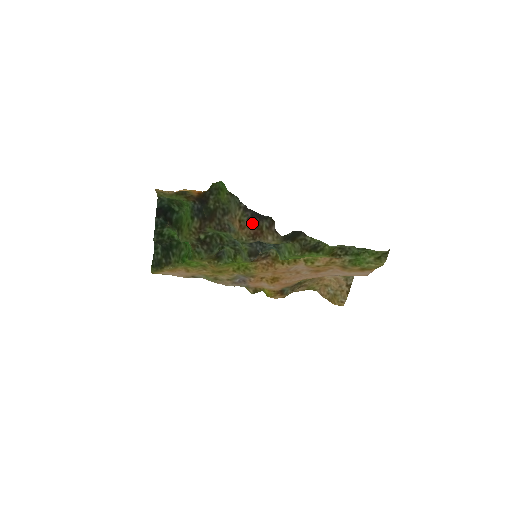
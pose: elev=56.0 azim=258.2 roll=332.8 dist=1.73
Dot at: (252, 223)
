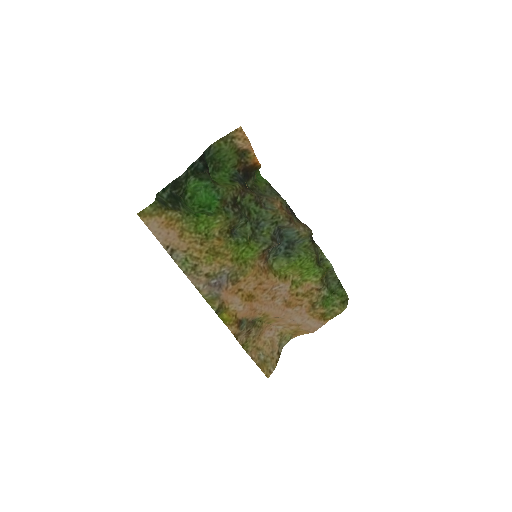
Dot at: (288, 211)
